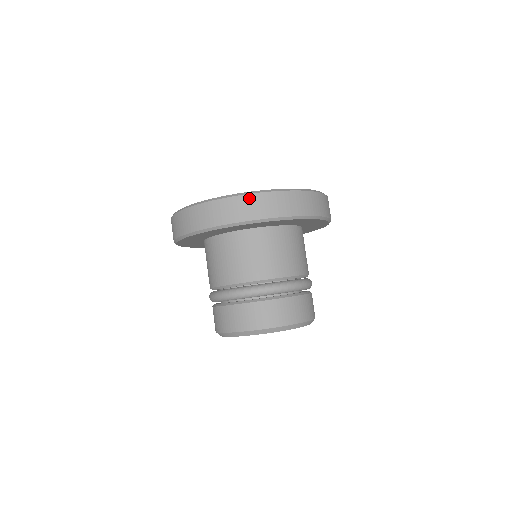
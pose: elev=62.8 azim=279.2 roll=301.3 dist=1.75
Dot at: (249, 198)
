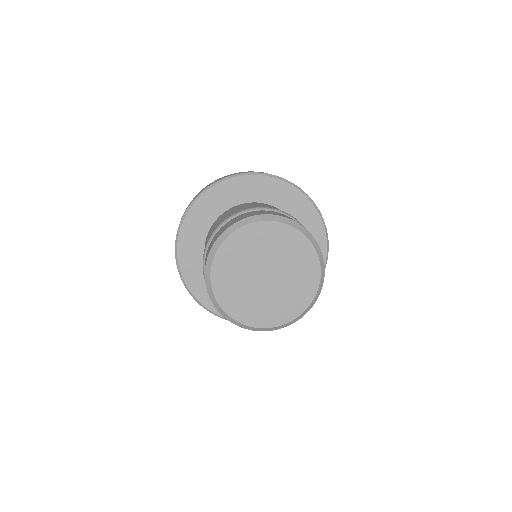
Dot at: occluded
